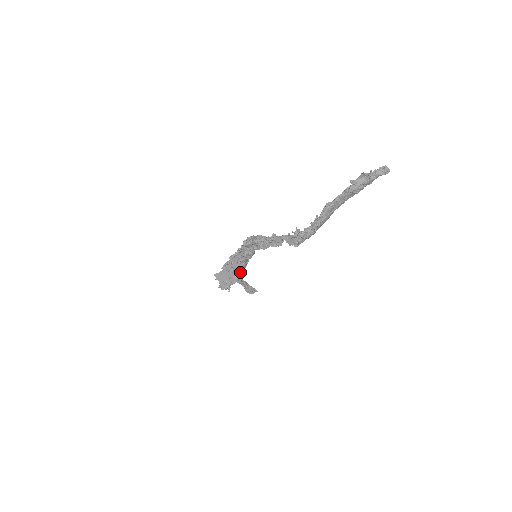
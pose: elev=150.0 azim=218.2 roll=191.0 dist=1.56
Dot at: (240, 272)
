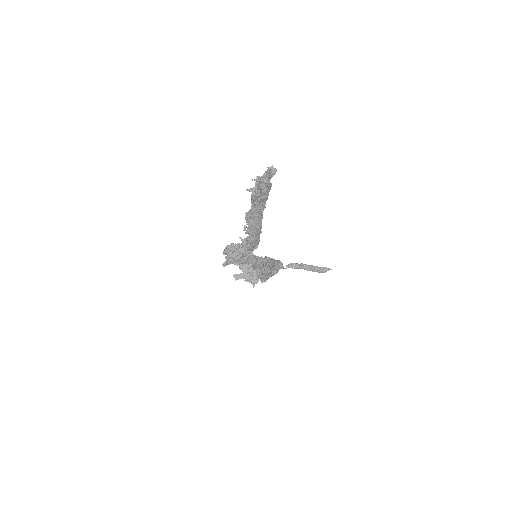
Dot at: (257, 269)
